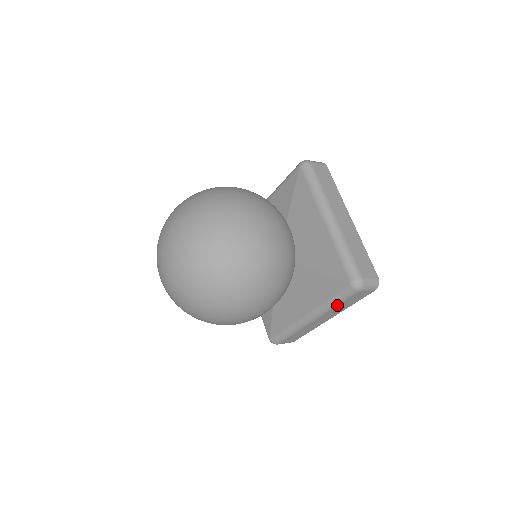
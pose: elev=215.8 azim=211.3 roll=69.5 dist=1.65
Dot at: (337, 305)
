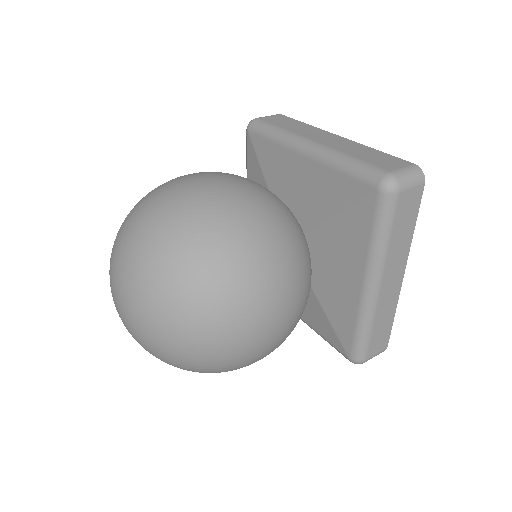
Dot at: (388, 239)
